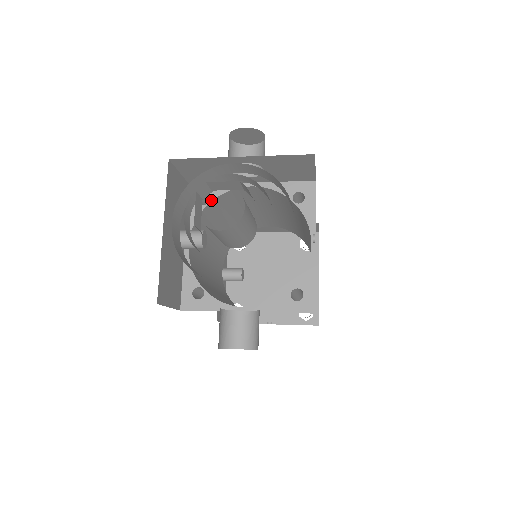
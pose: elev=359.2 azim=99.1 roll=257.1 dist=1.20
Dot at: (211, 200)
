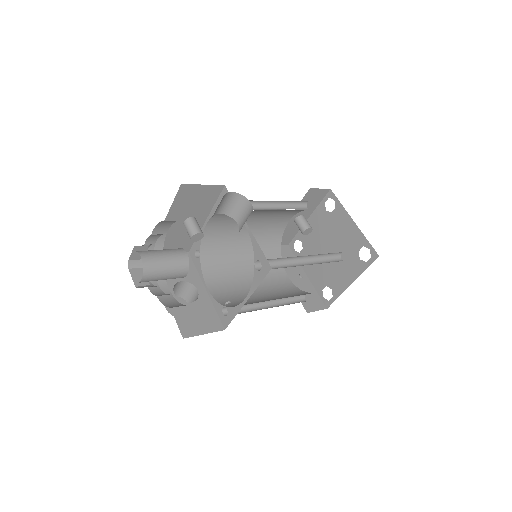
Dot at: occluded
